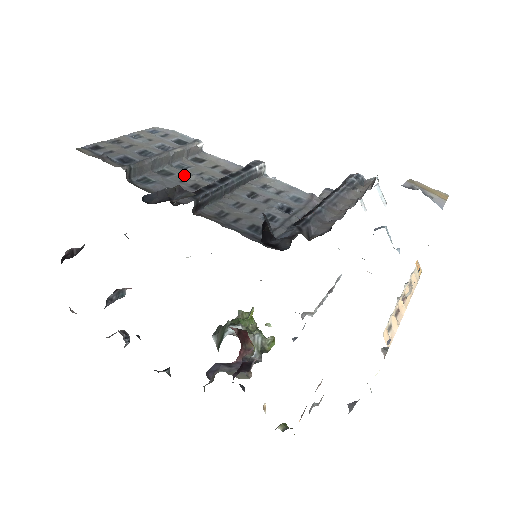
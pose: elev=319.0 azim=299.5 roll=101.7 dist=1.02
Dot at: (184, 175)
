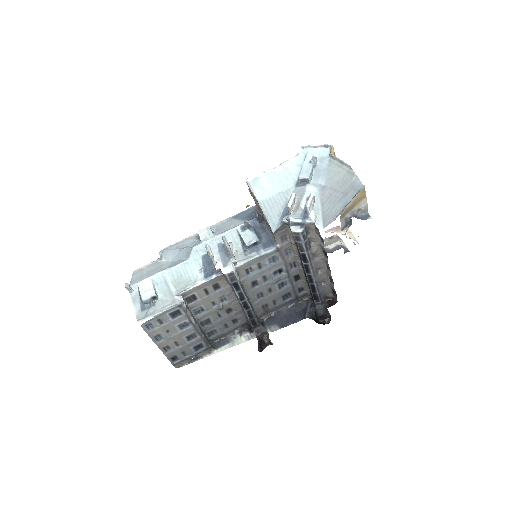
Dot at: (213, 314)
